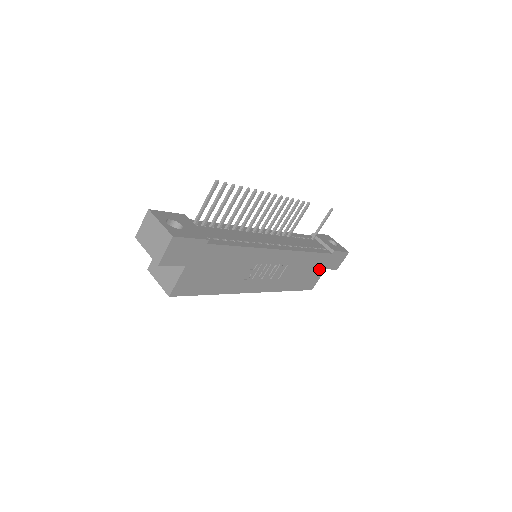
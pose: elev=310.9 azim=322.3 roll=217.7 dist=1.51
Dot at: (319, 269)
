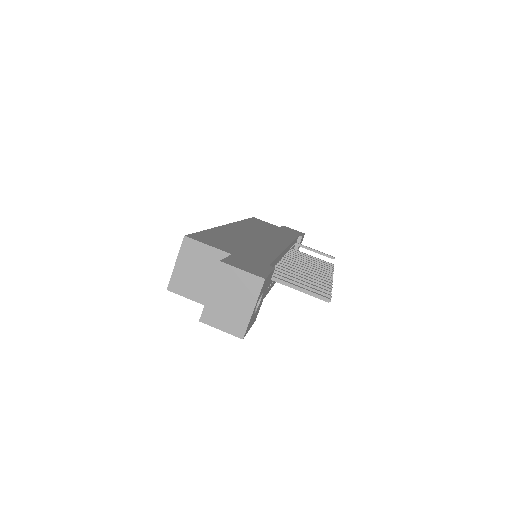
Dot at: occluded
